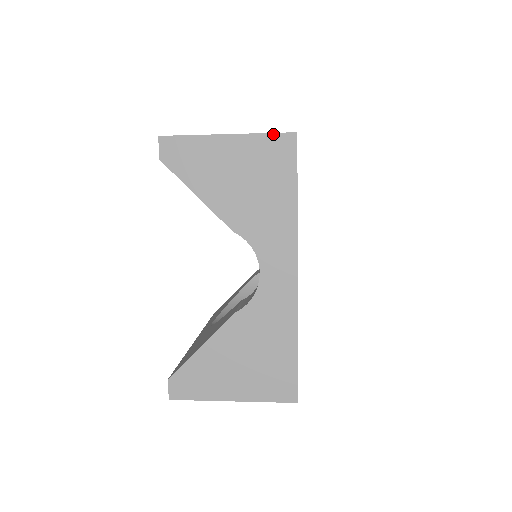
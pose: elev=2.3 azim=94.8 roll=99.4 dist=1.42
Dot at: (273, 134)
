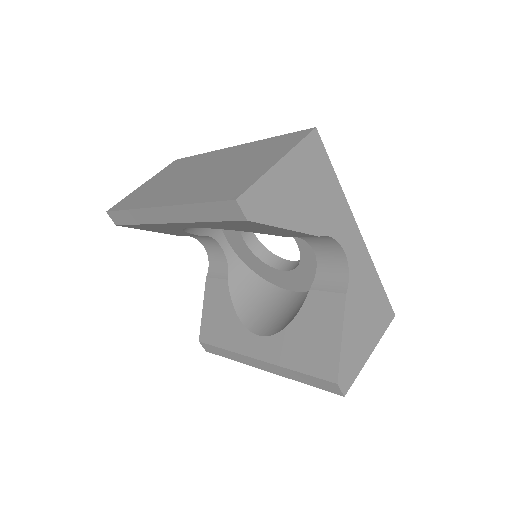
Dot at: (305, 139)
